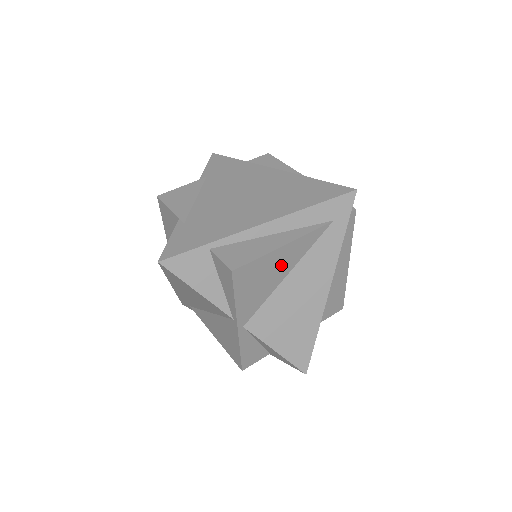
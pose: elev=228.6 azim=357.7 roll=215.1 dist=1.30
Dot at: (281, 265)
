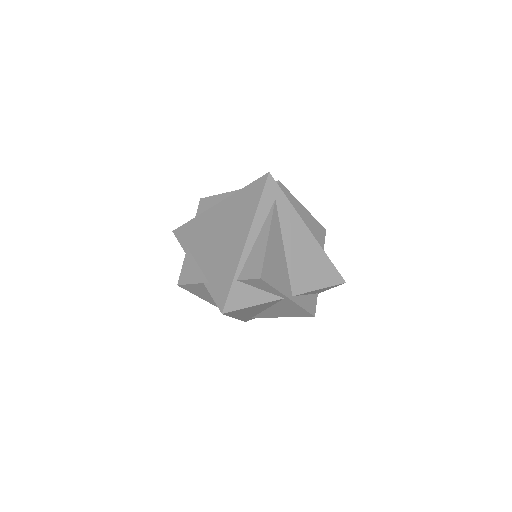
Dot at: (277, 248)
